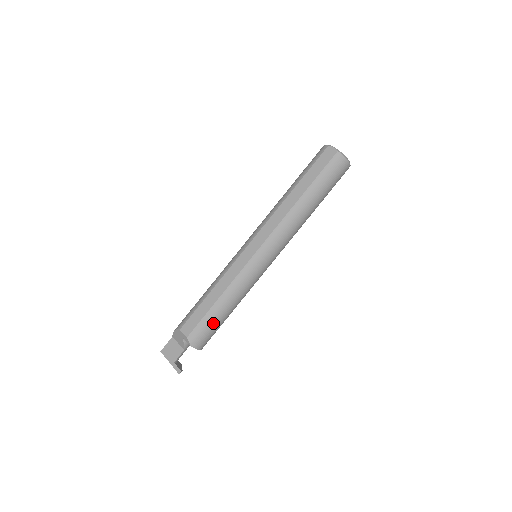
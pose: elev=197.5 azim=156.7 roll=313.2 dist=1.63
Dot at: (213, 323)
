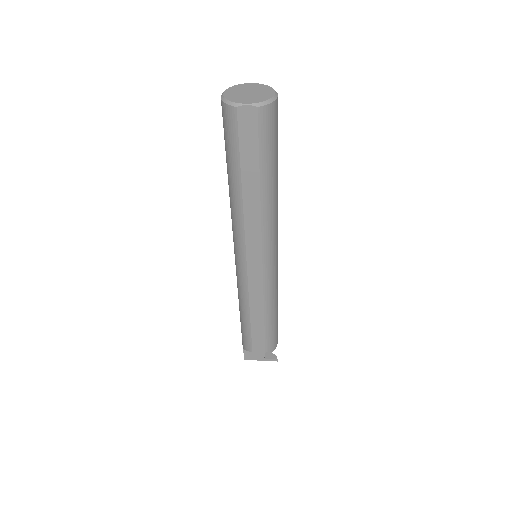
Dot at: (275, 328)
